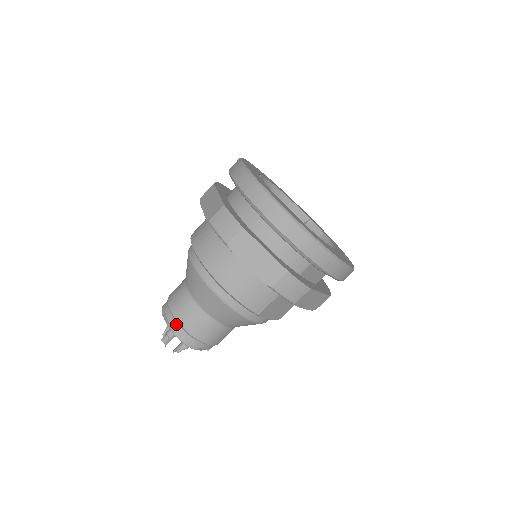
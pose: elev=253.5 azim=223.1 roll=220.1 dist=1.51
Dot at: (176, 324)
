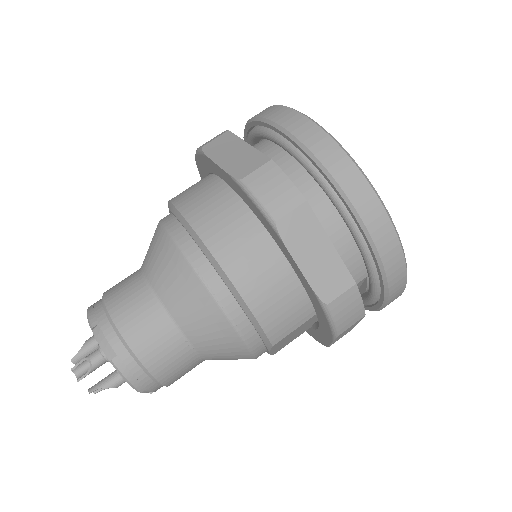
Dot at: (120, 345)
